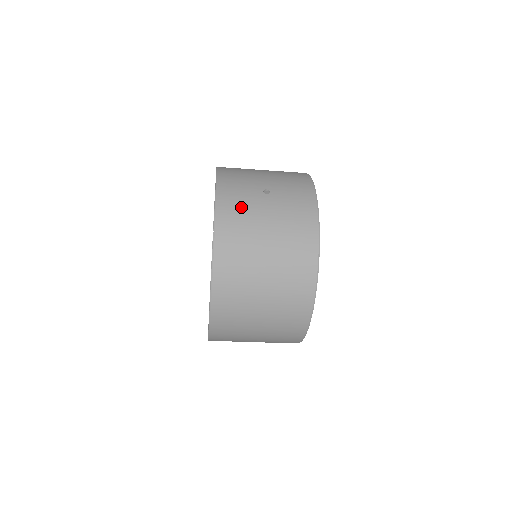
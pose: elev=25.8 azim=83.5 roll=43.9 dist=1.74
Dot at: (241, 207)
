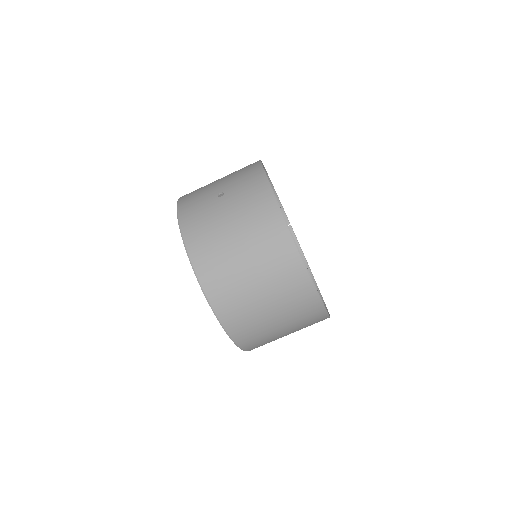
Dot at: (202, 219)
